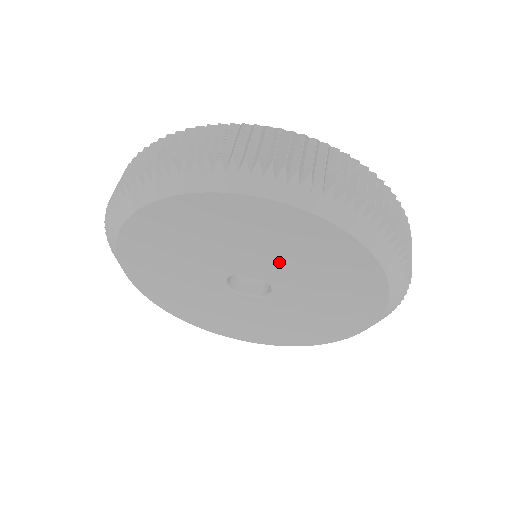
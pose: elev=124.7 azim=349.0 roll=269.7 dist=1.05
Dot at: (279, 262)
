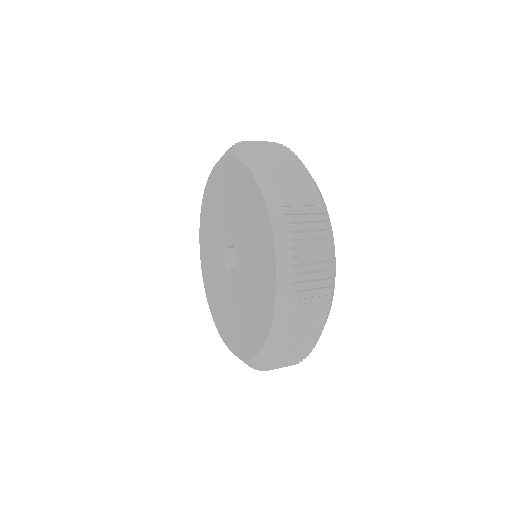
Dot at: (232, 215)
